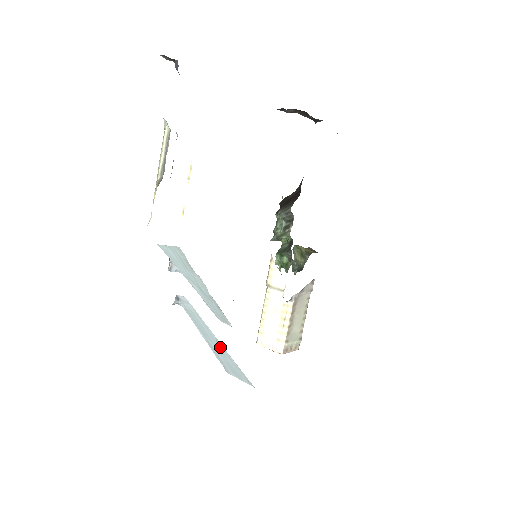
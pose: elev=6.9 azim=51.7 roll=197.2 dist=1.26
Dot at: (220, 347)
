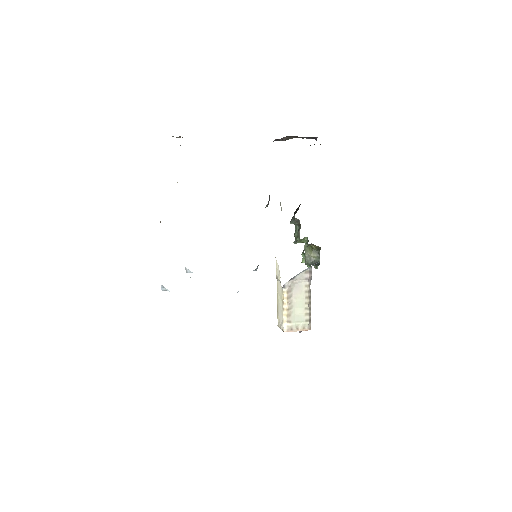
Dot at: occluded
